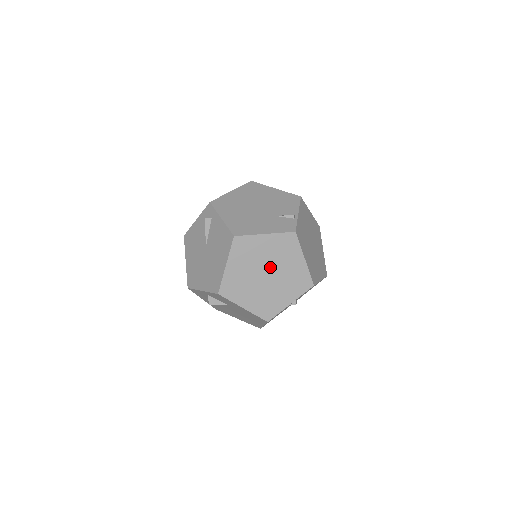
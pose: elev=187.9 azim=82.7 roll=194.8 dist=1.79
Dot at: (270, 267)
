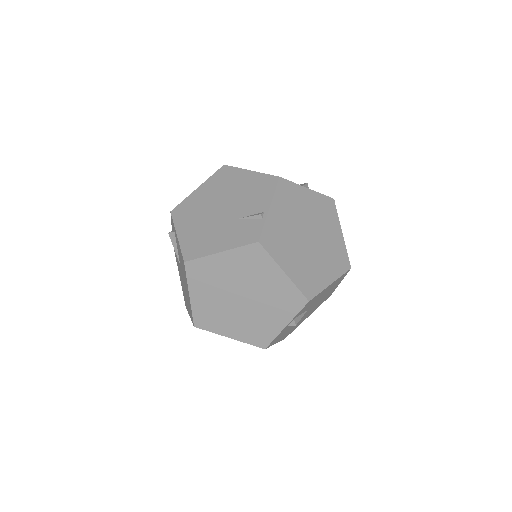
Dot at: (243, 289)
